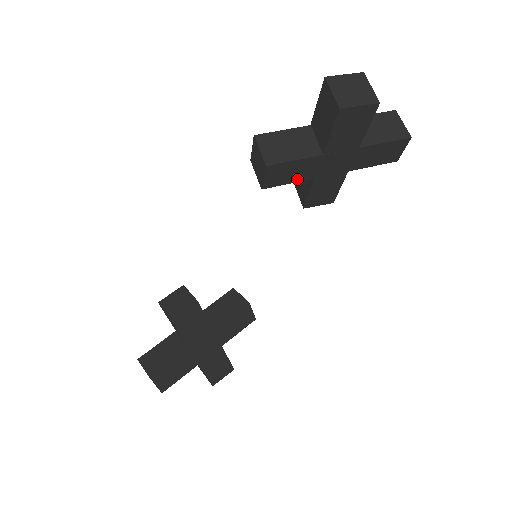
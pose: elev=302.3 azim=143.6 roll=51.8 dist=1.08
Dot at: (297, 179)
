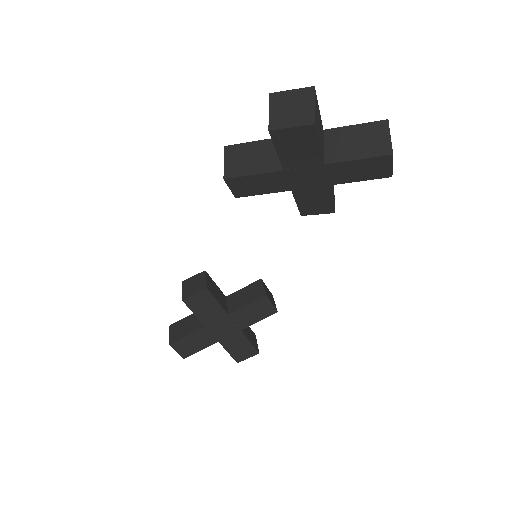
Dot at: (270, 190)
